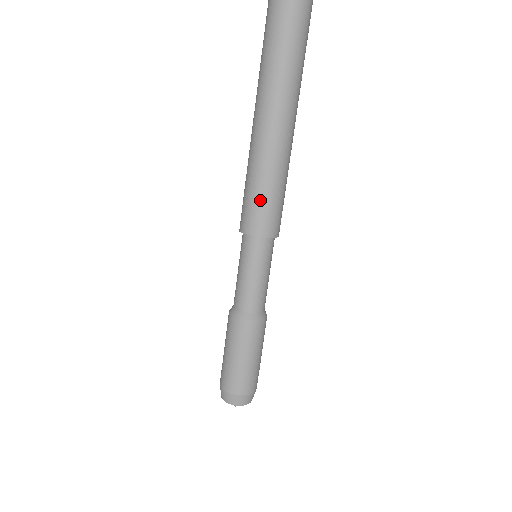
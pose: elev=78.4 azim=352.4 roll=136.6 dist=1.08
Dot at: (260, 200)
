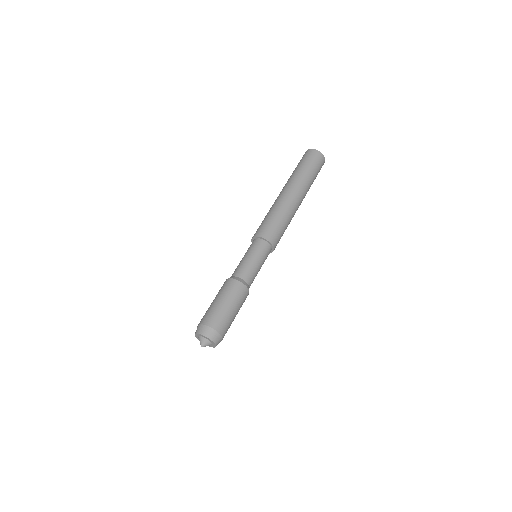
Dot at: (266, 221)
